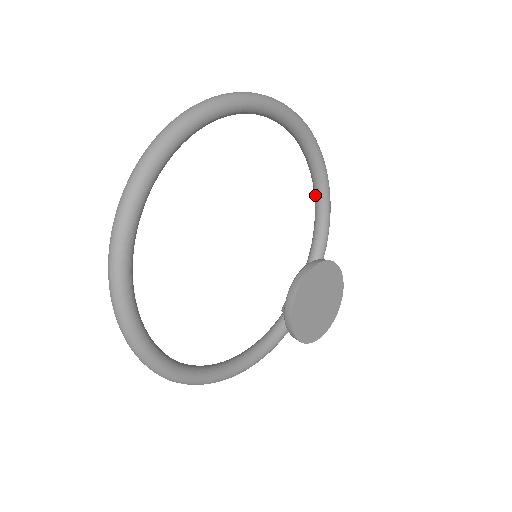
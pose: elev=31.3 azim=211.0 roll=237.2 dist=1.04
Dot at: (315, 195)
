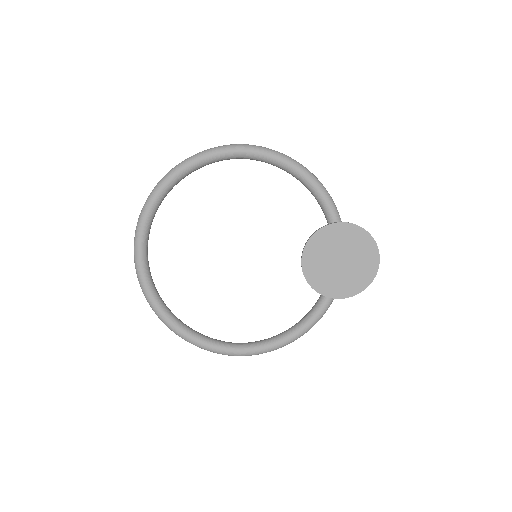
Dot at: occluded
